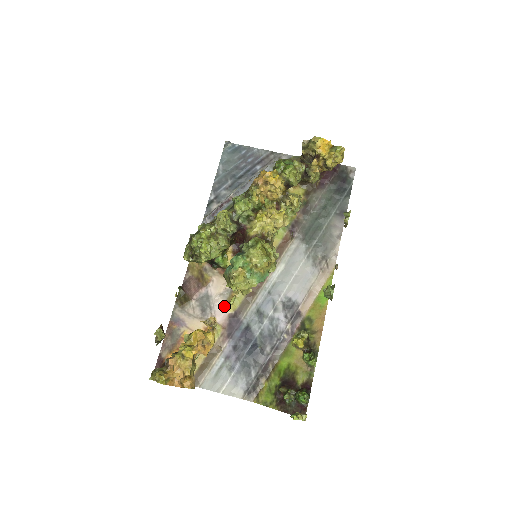
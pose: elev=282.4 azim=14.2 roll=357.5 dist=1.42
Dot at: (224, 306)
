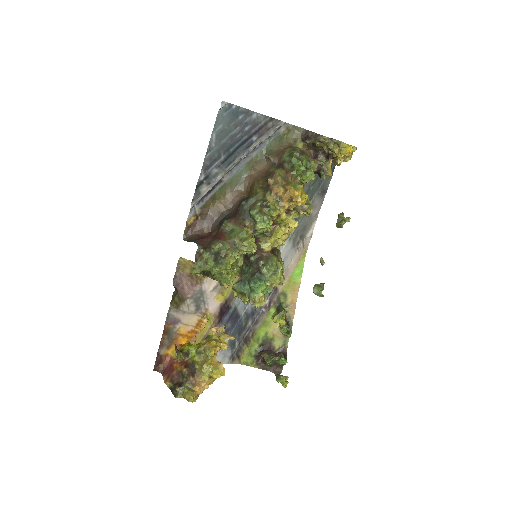
Dot at: (217, 298)
